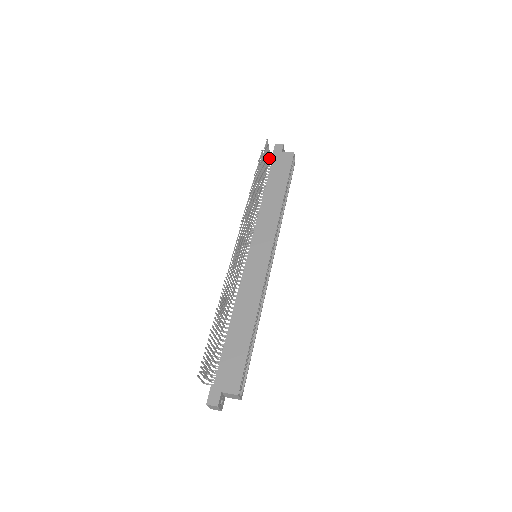
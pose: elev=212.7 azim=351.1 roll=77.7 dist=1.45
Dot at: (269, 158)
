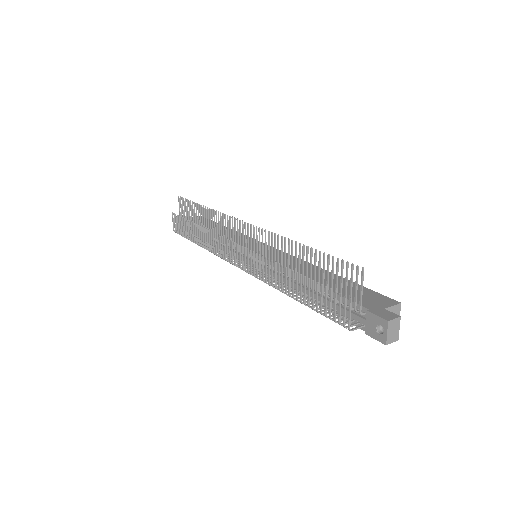
Dot at: occluded
